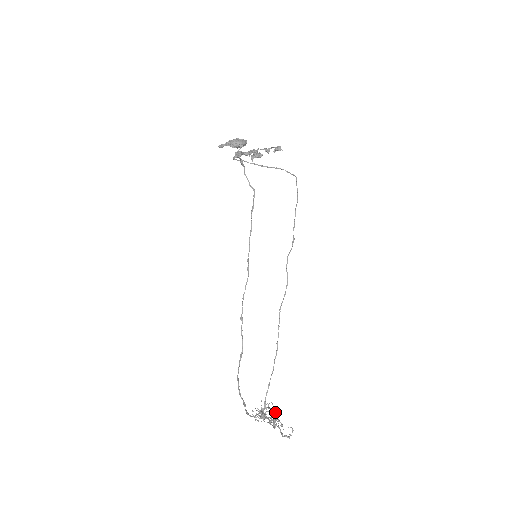
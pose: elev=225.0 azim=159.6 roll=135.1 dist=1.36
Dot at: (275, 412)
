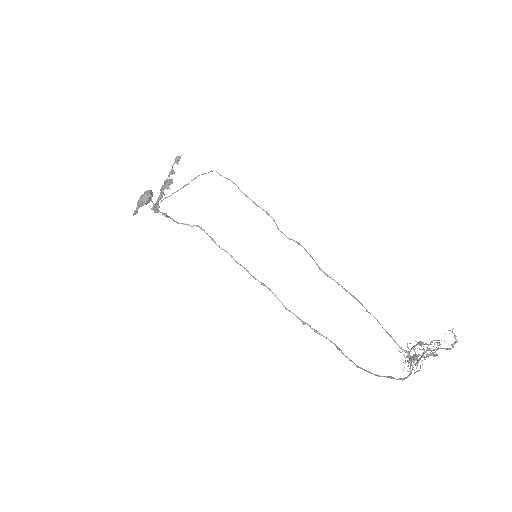
Dot at: (420, 343)
